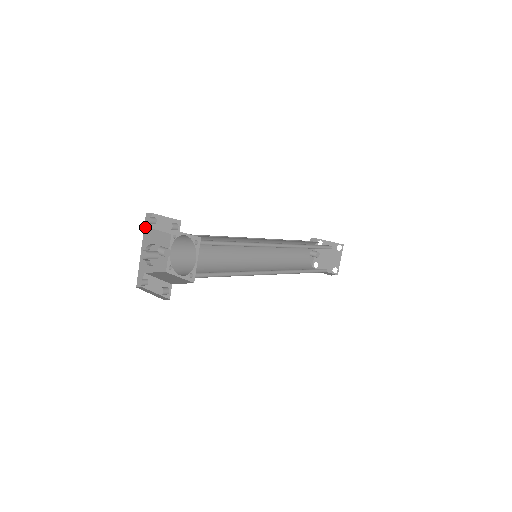
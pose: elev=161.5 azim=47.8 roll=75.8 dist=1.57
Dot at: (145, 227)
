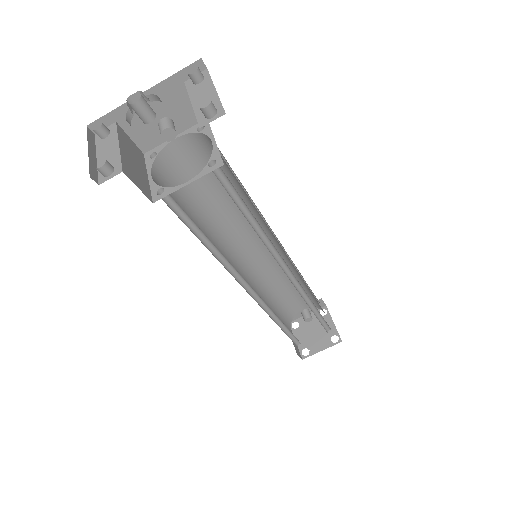
Dot at: (180, 73)
